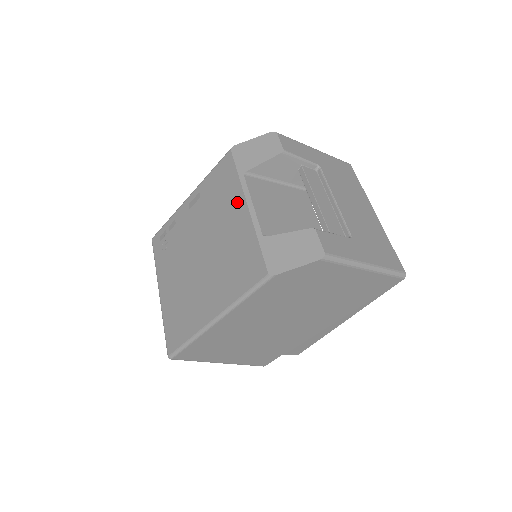
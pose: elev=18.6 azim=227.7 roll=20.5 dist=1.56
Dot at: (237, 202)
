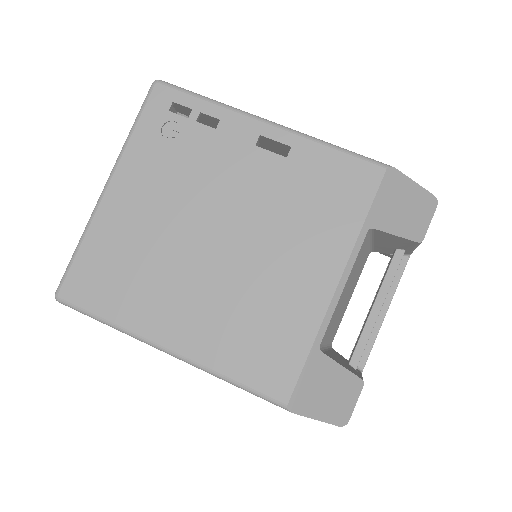
Dot at: (329, 257)
